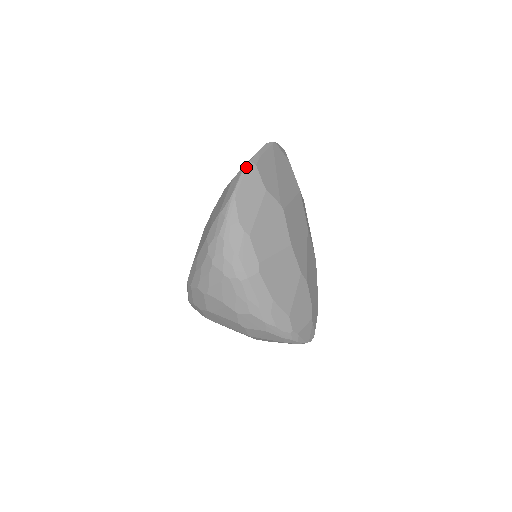
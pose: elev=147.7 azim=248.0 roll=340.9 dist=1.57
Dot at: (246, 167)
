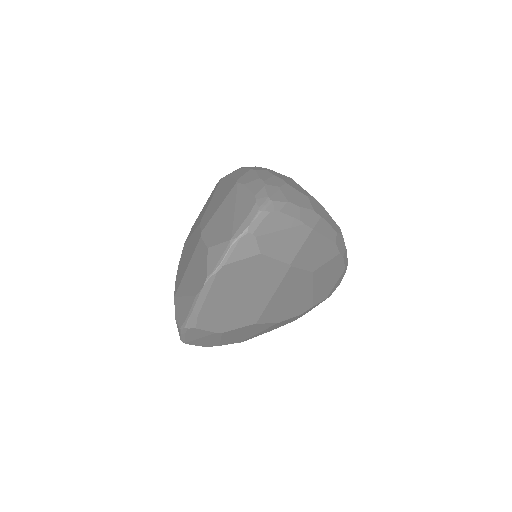
Dot at: (183, 331)
